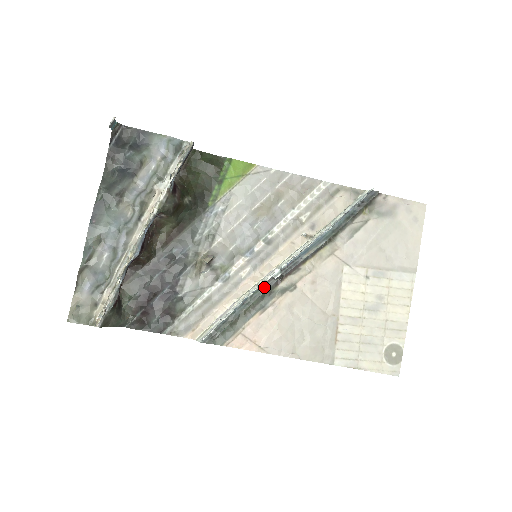
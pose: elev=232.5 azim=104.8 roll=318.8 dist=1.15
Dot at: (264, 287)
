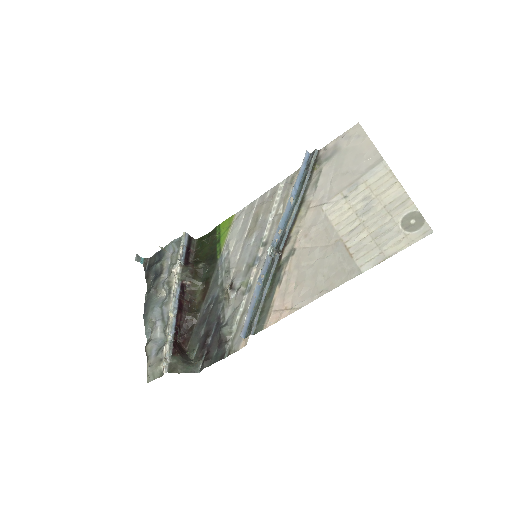
Dot at: (270, 268)
